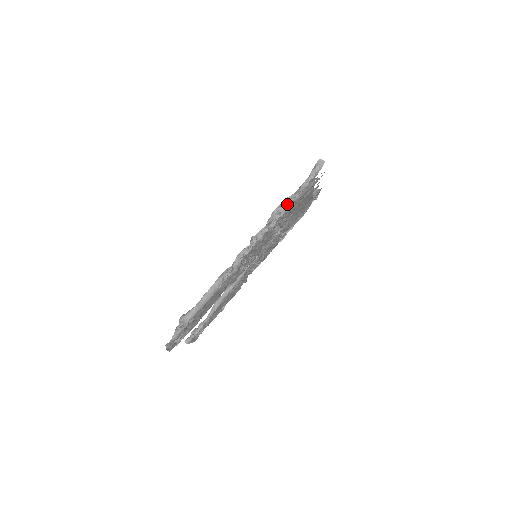
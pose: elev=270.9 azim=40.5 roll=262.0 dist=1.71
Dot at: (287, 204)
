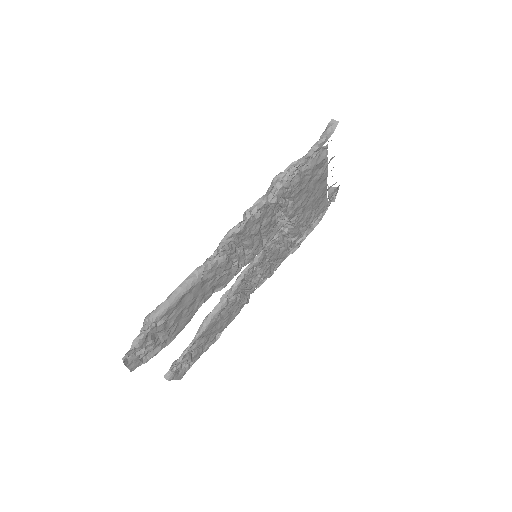
Dot at: (291, 171)
